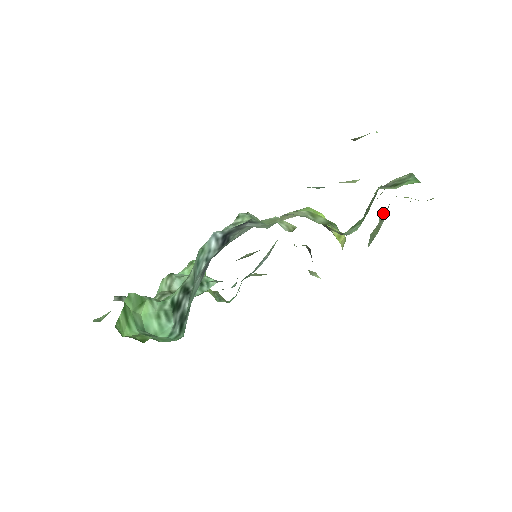
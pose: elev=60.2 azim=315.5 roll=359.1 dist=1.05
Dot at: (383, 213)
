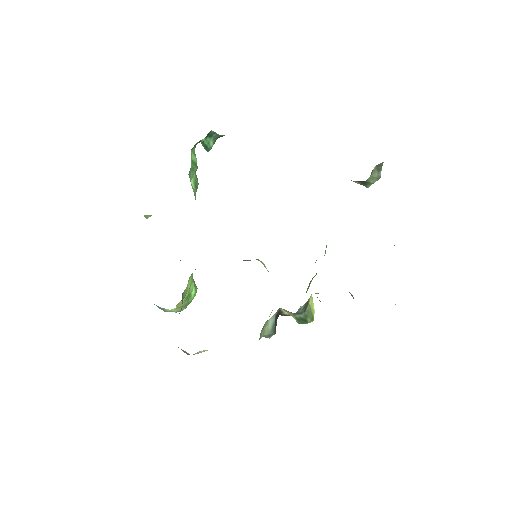
Dot at: occluded
